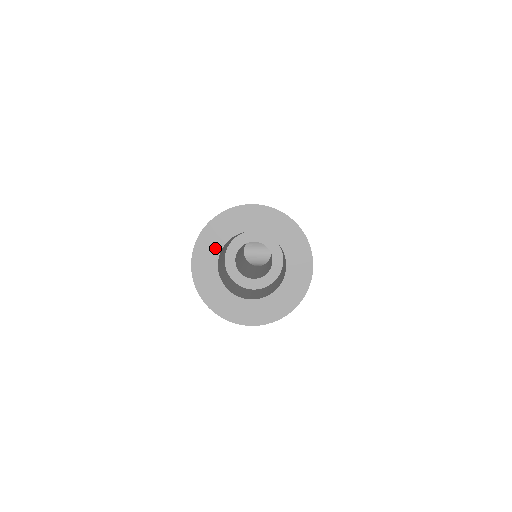
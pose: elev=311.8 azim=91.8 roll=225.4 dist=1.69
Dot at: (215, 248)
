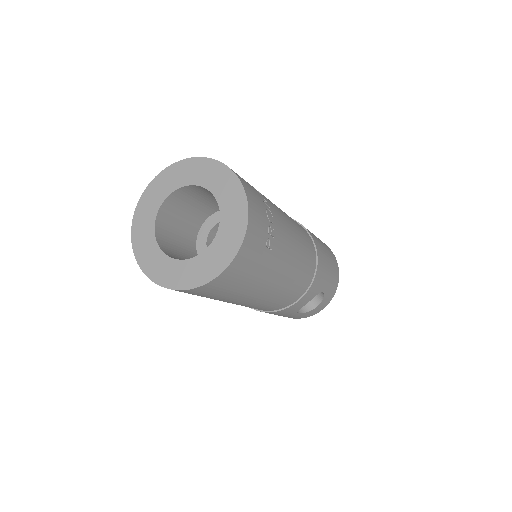
Dot at: (179, 181)
